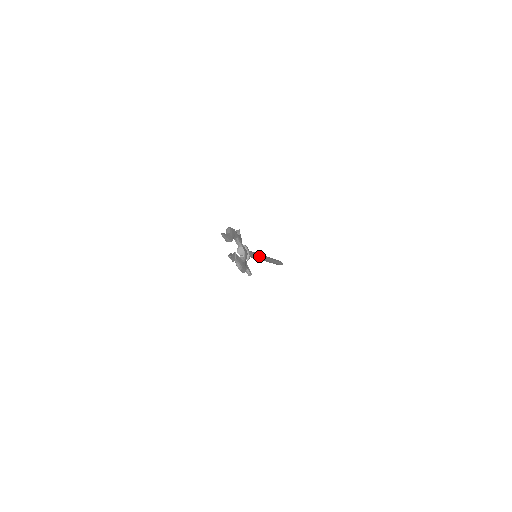
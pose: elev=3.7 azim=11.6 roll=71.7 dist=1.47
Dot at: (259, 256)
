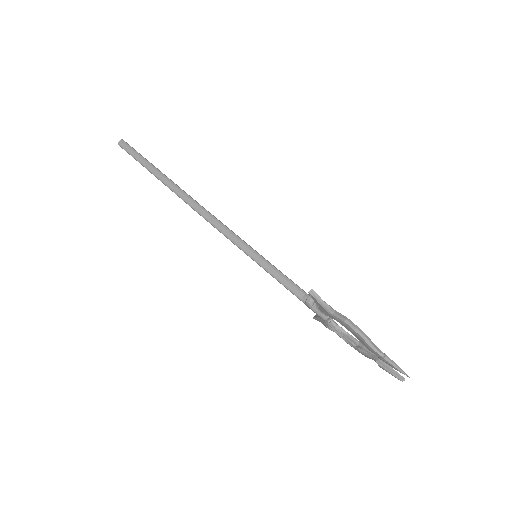
Dot at: (254, 251)
